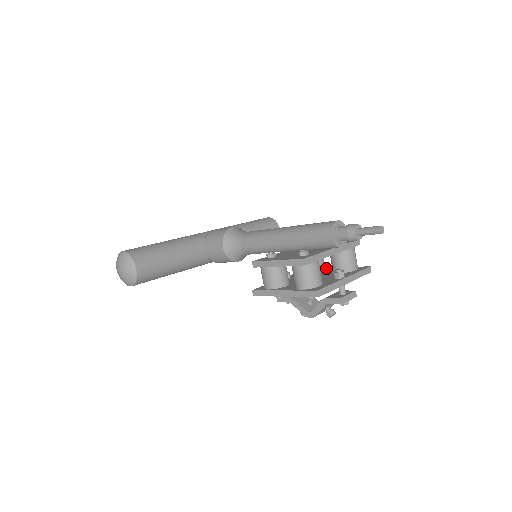
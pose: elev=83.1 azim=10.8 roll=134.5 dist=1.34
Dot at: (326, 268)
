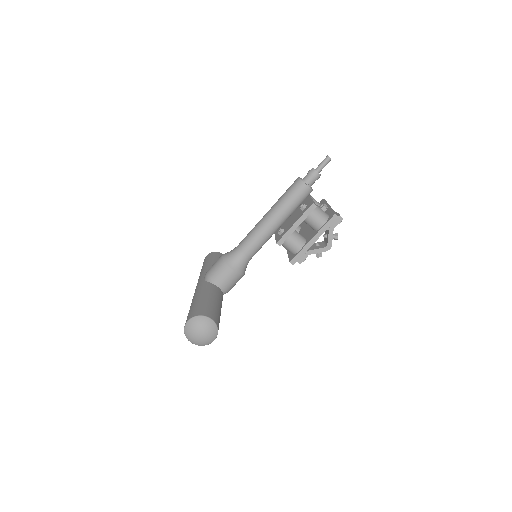
Dot at: occluded
